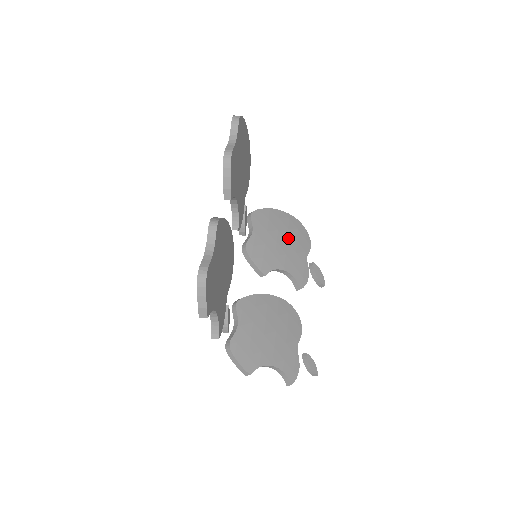
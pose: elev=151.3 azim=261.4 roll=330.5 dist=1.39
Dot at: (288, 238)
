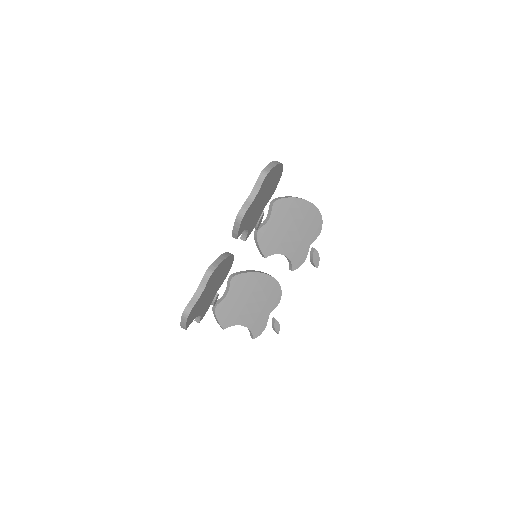
Dot at: (300, 227)
